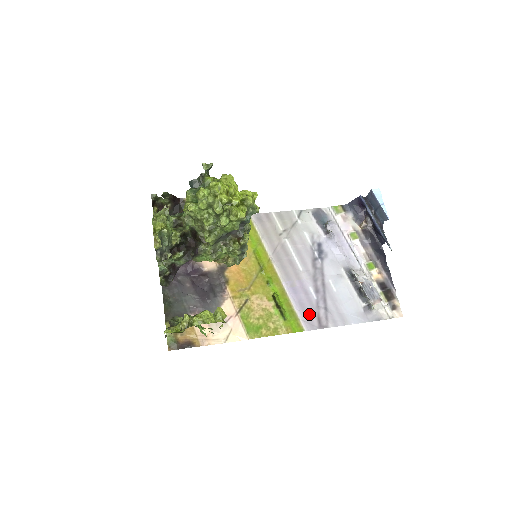
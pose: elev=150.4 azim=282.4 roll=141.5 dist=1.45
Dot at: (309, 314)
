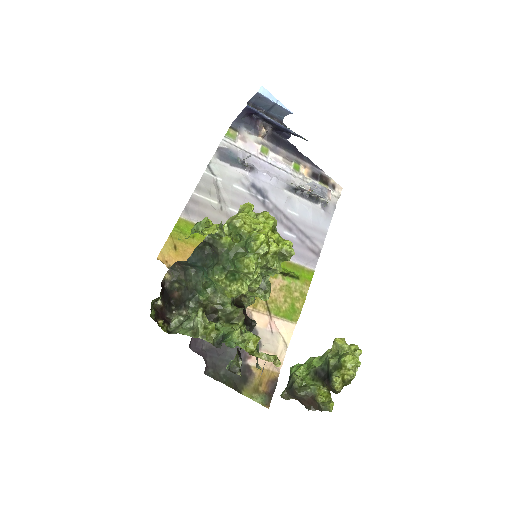
Dot at: (304, 255)
